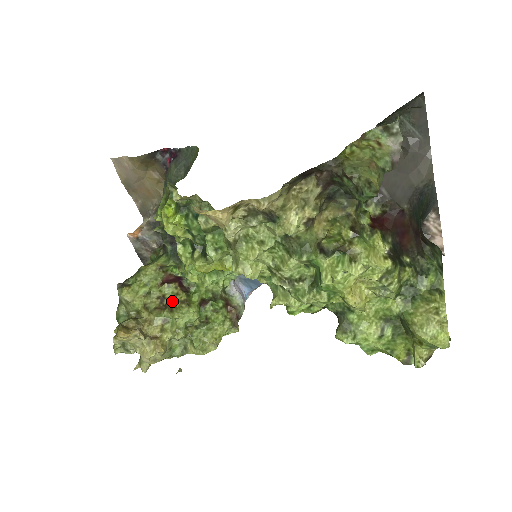
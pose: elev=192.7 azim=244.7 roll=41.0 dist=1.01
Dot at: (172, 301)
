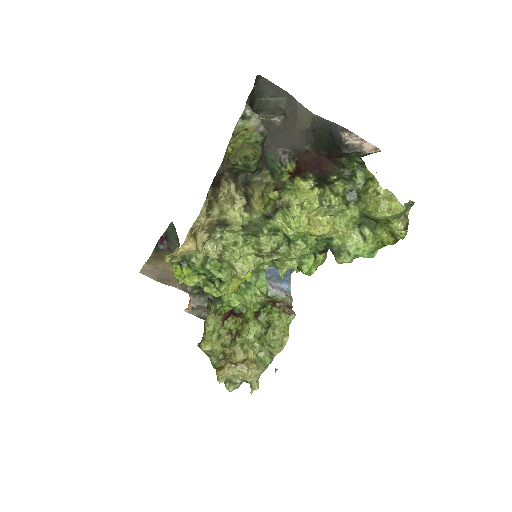
Dot at: (236, 329)
